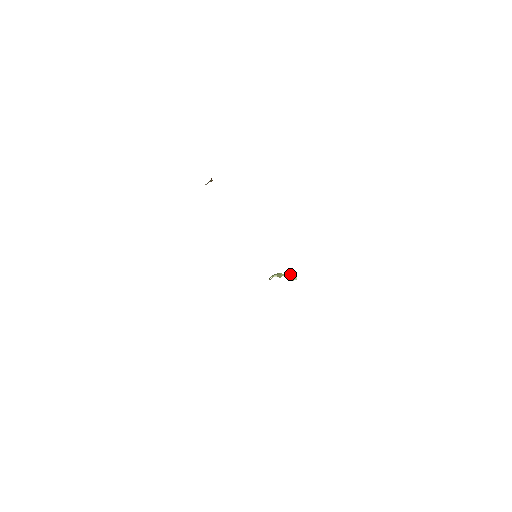
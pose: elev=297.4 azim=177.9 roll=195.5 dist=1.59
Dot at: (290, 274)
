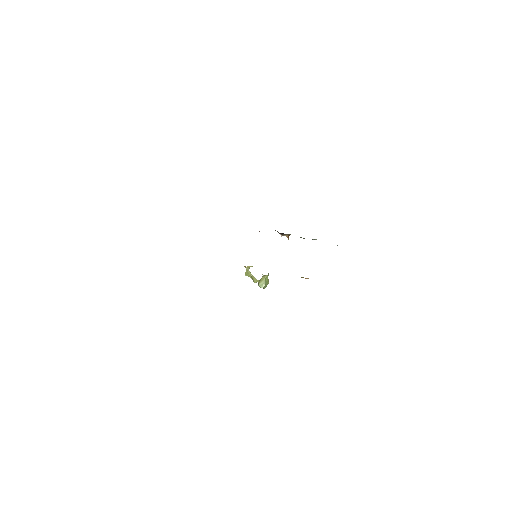
Dot at: (262, 276)
